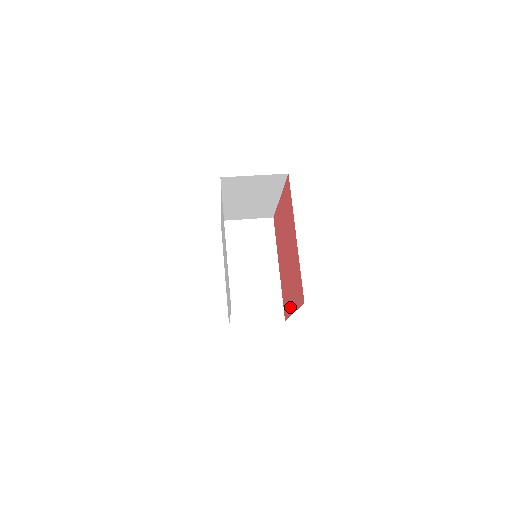
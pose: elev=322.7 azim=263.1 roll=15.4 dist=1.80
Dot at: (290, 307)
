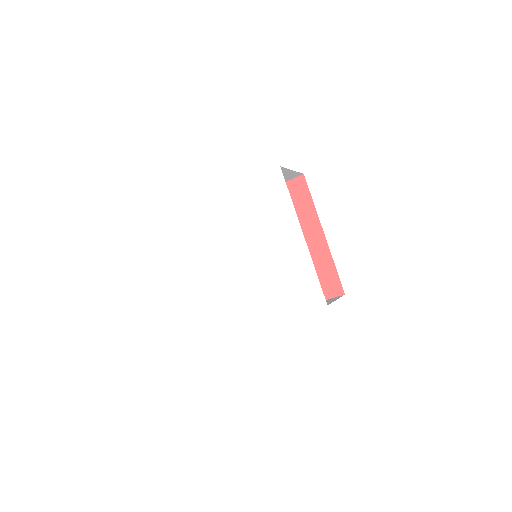
Dot at: (321, 250)
